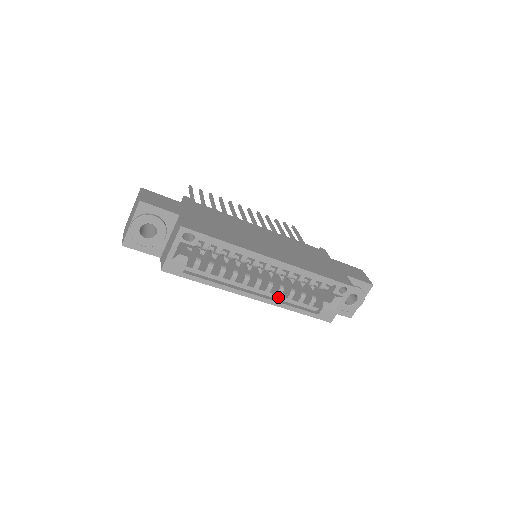
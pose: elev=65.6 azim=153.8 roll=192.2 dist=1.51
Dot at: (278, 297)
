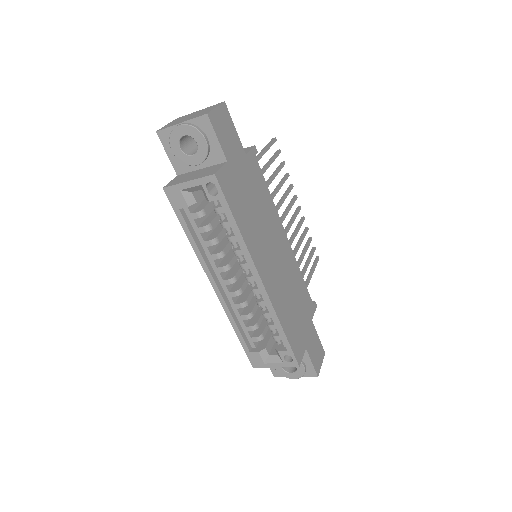
Dot at: (234, 307)
